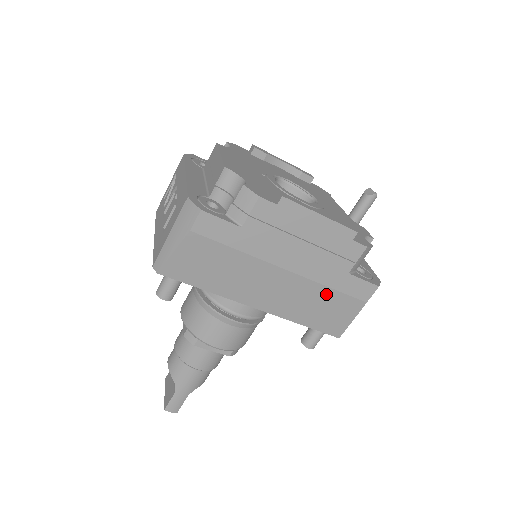
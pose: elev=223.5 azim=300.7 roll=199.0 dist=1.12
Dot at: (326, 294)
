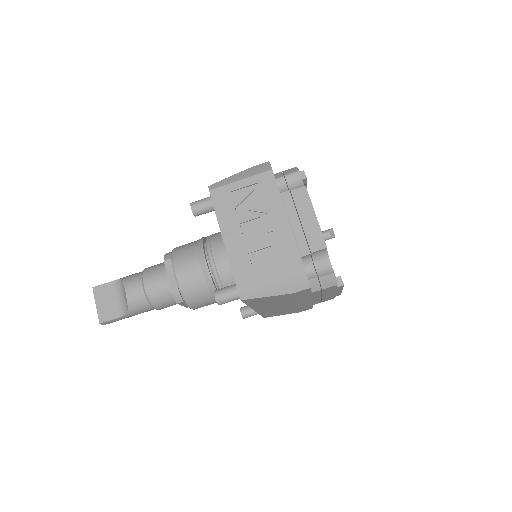
Dot at: (292, 310)
